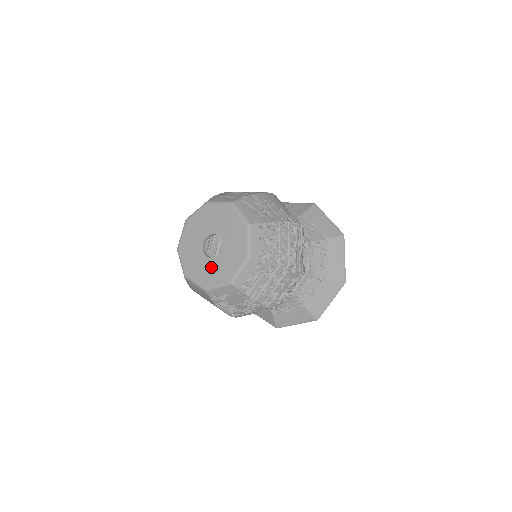
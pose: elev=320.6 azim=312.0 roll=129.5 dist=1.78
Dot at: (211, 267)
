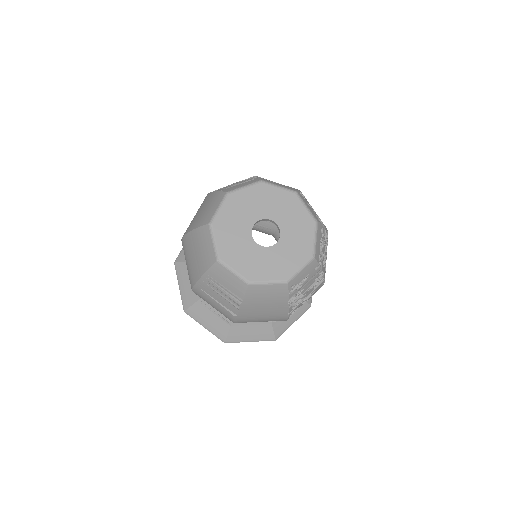
Dot at: (279, 254)
